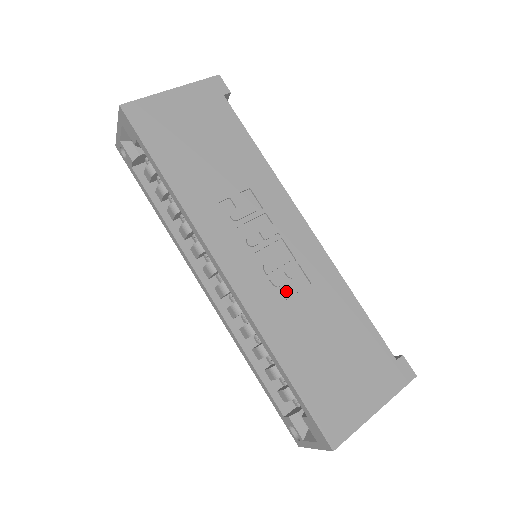
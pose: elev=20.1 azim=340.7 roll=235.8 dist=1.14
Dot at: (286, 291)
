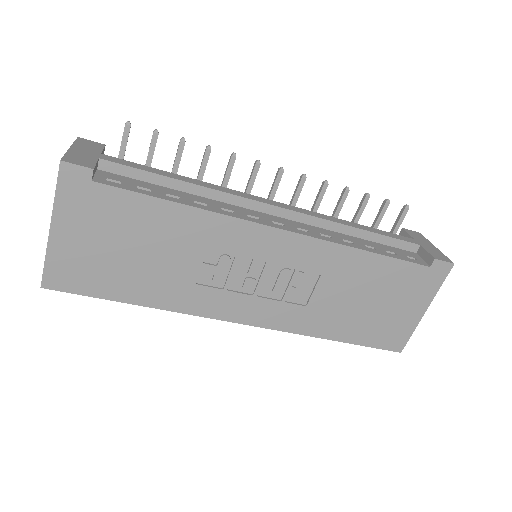
Dot at: (304, 295)
